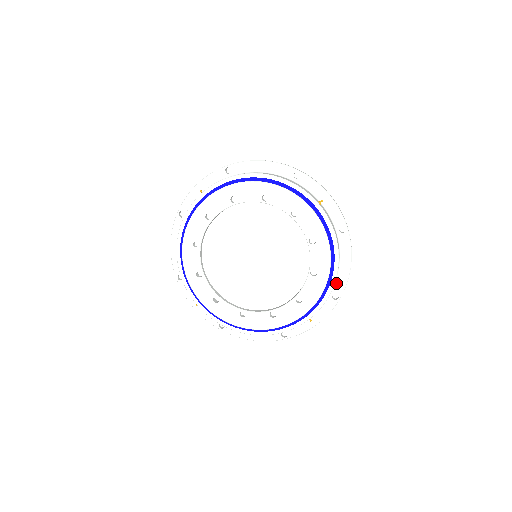
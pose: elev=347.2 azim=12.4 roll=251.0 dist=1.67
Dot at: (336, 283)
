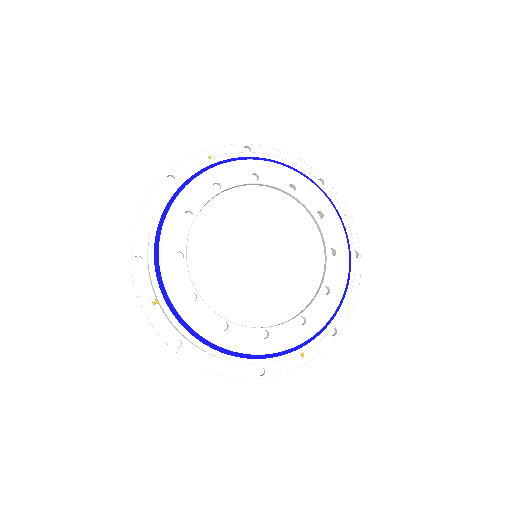
Dot at: occluded
